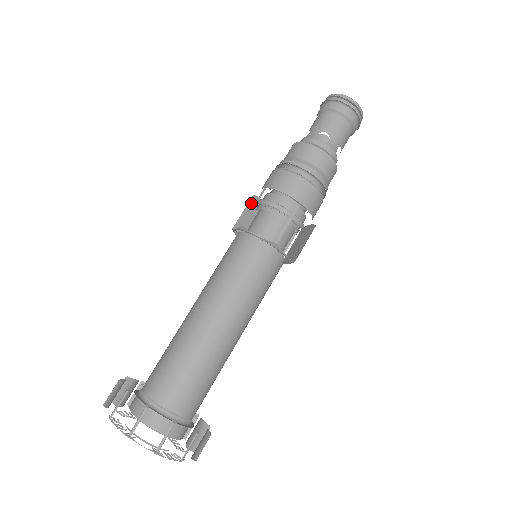
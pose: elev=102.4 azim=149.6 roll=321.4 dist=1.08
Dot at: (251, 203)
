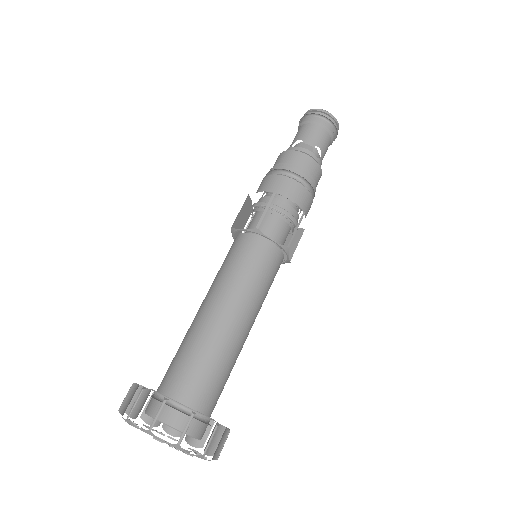
Dot at: occluded
